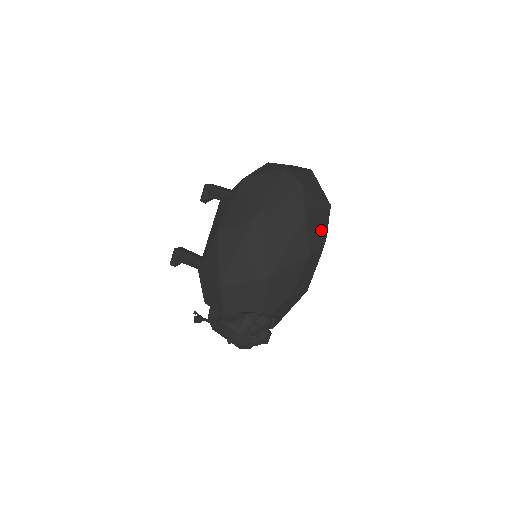
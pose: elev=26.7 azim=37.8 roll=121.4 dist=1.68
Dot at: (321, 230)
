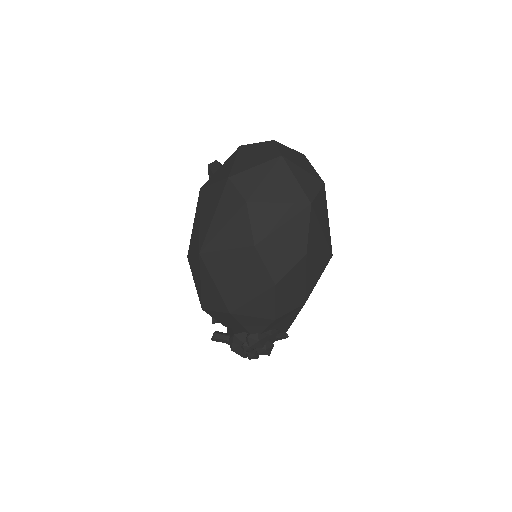
Dot at: (292, 246)
